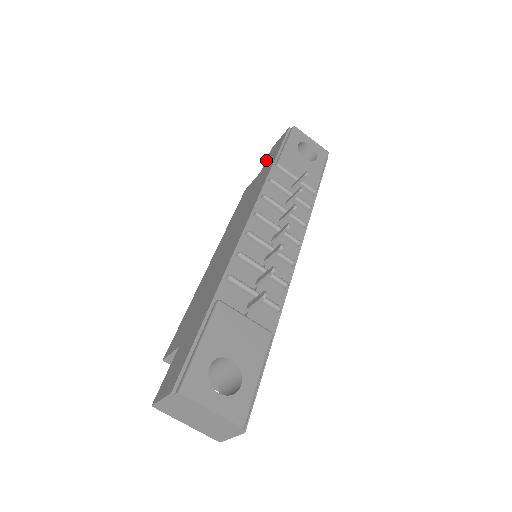
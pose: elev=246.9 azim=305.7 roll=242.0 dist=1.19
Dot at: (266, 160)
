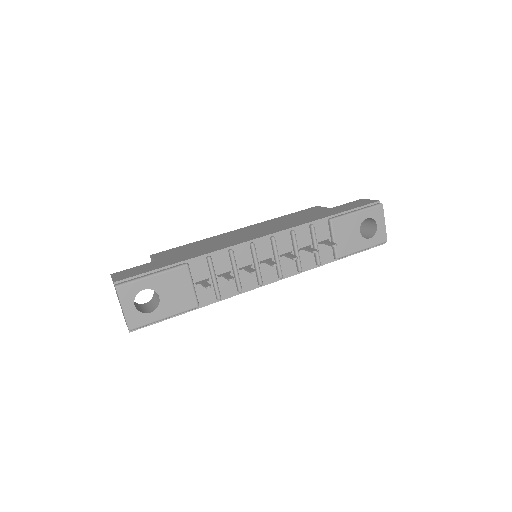
Dot at: (345, 204)
